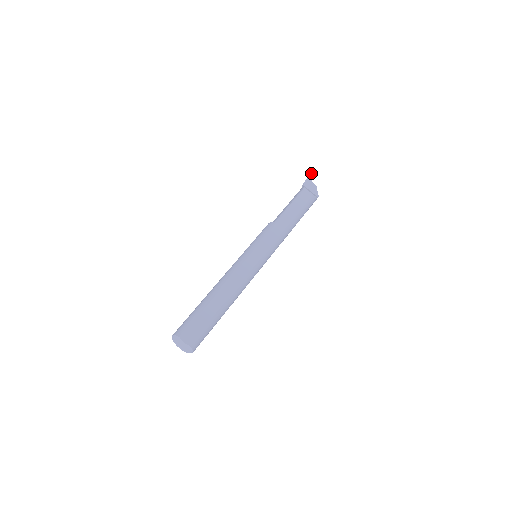
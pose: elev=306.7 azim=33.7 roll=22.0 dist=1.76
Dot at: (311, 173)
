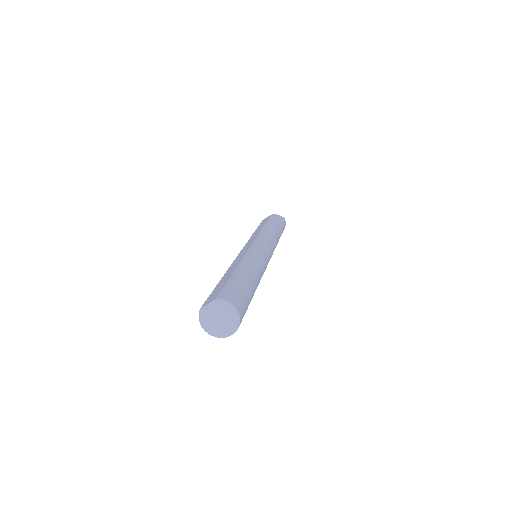
Dot at: occluded
